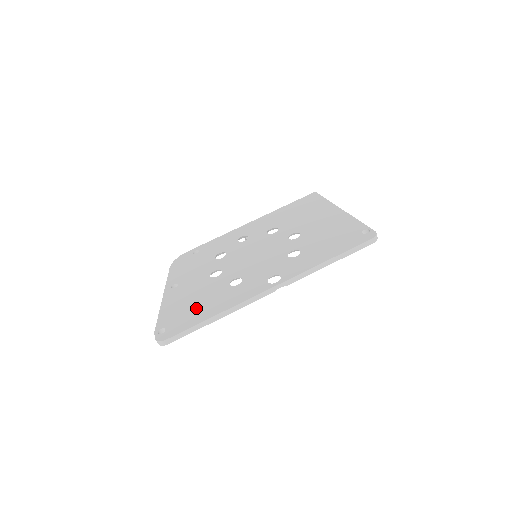
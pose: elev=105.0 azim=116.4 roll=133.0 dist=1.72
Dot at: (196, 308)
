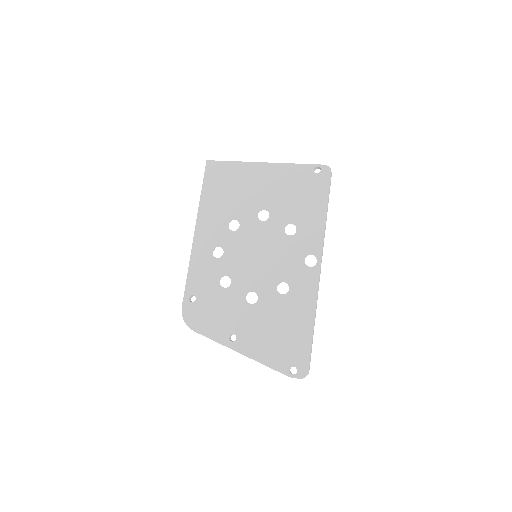
Dot at: (289, 333)
